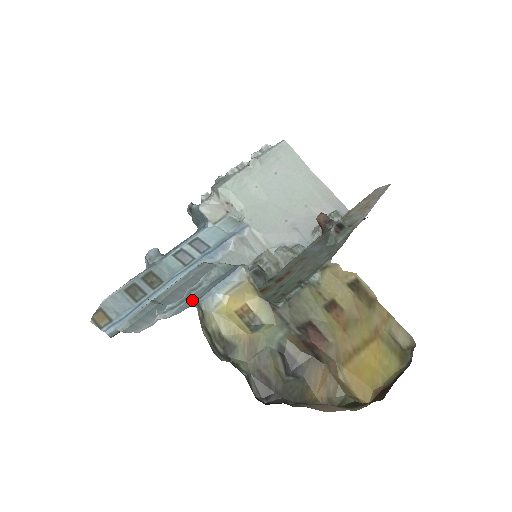
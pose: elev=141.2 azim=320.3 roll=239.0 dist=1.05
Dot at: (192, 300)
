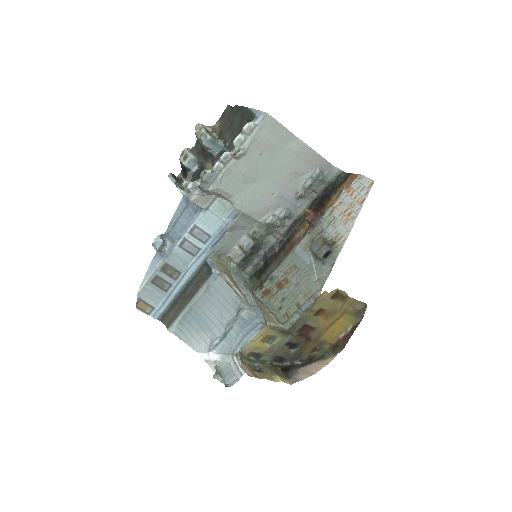
Dot at: (230, 342)
